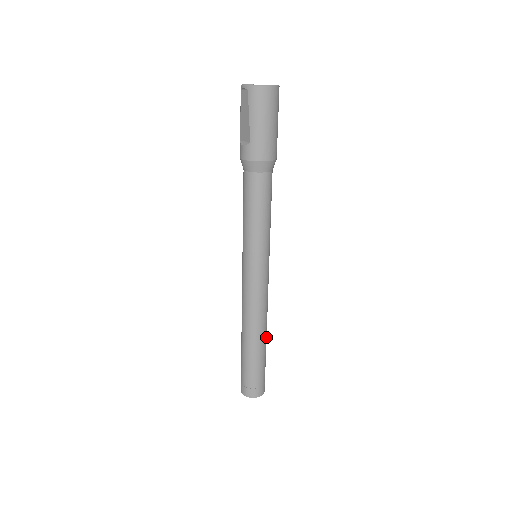
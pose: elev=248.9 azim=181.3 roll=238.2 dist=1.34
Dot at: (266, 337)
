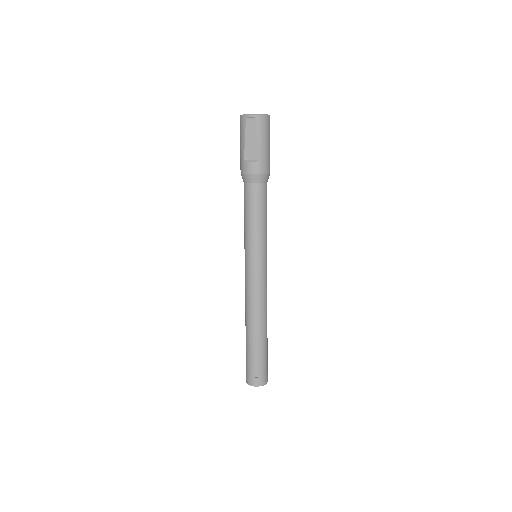
Dot at: occluded
